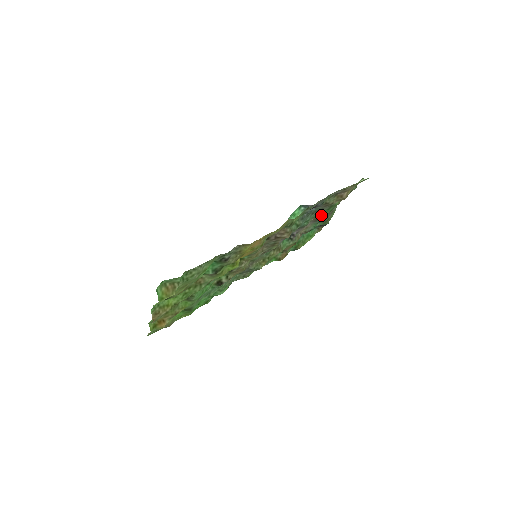
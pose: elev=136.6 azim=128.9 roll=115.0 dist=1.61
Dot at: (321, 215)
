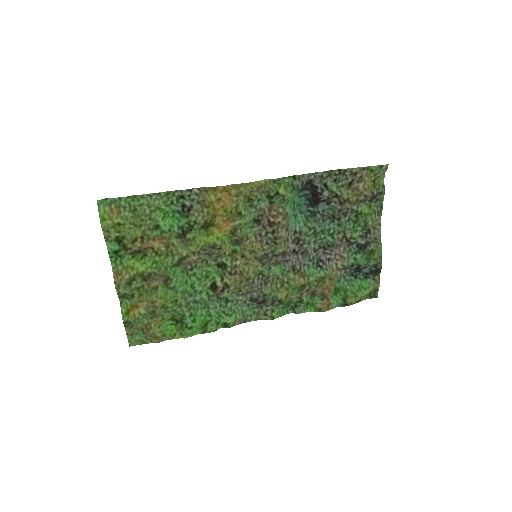
Dot at: (351, 232)
